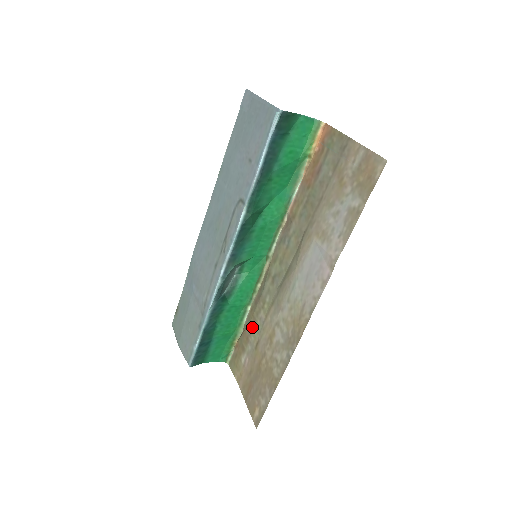
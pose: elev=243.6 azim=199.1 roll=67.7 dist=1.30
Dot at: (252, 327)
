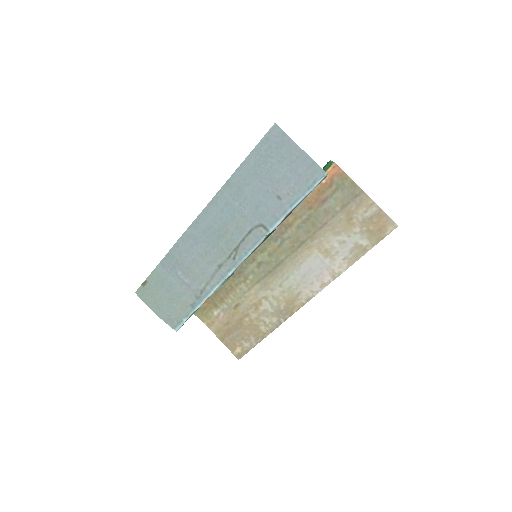
Dot at: (229, 293)
